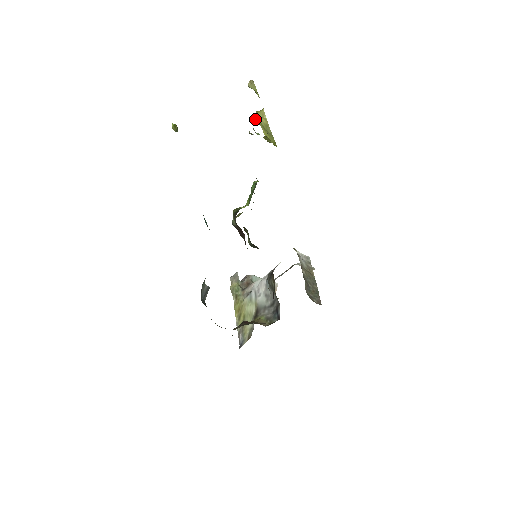
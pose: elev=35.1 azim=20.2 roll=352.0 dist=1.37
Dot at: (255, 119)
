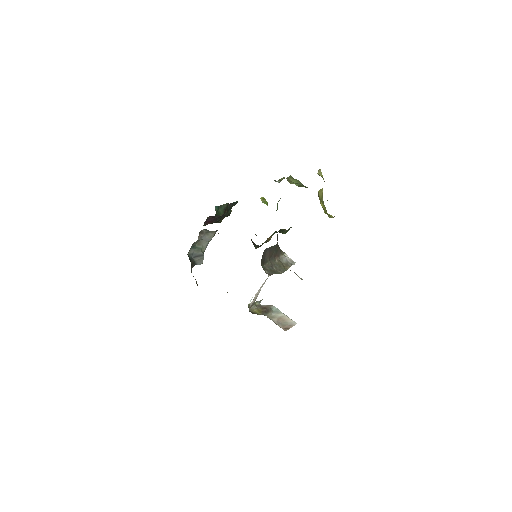
Dot at: (318, 196)
